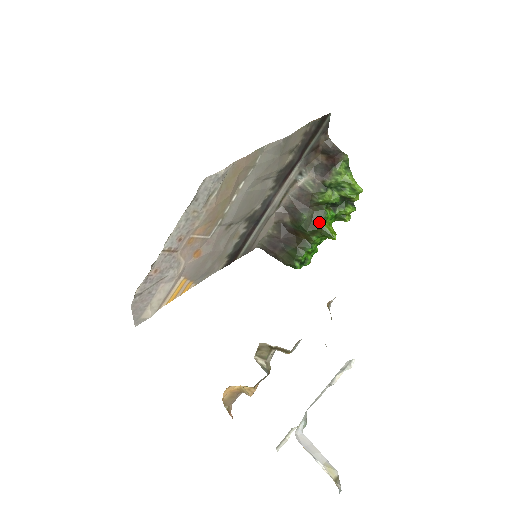
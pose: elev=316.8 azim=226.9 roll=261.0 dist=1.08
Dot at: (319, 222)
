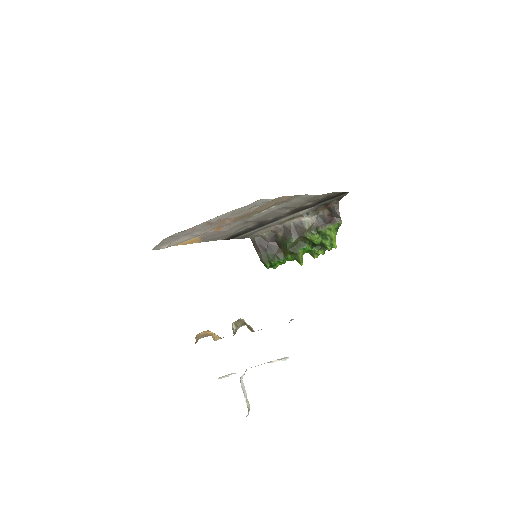
Dot at: (299, 249)
